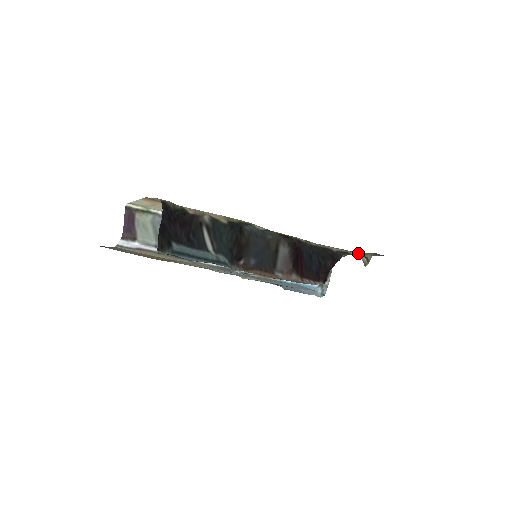
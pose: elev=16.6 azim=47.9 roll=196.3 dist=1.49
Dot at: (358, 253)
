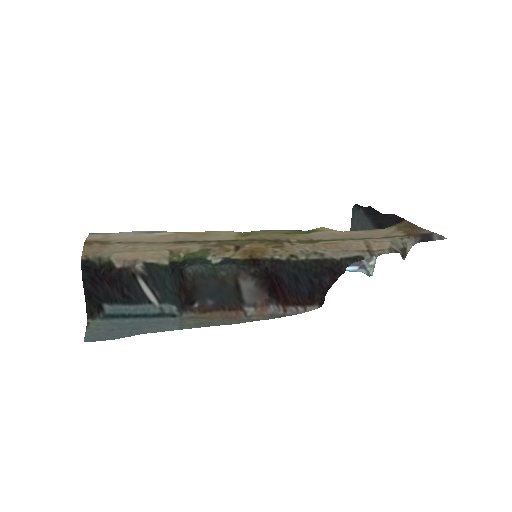
Dot at: (381, 252)
